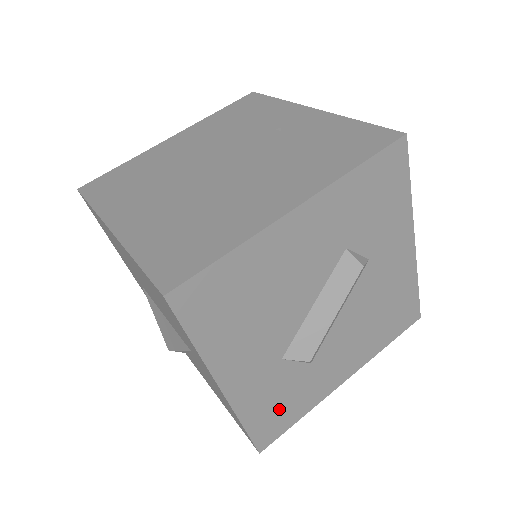
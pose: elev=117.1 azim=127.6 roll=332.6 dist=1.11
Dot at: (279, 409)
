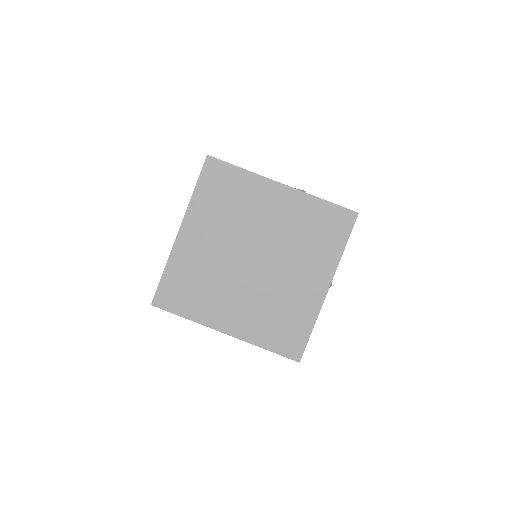
Dot at: occluded
